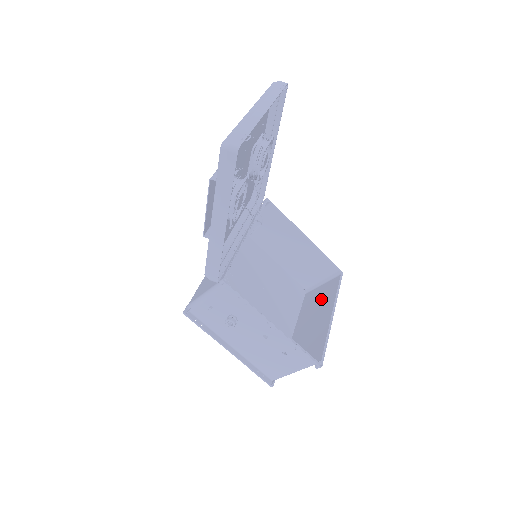
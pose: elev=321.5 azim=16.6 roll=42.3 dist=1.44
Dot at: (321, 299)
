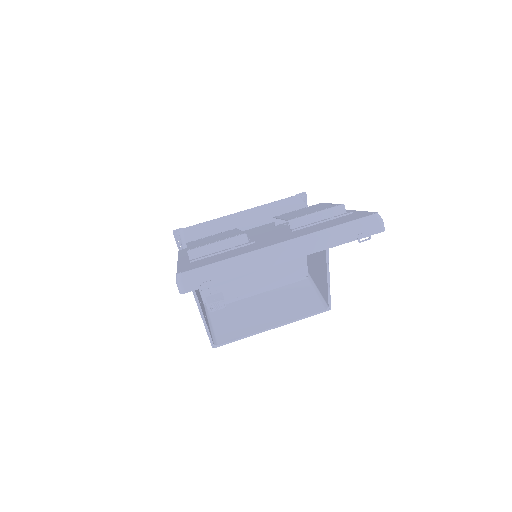
Dot at: (294, 303)
